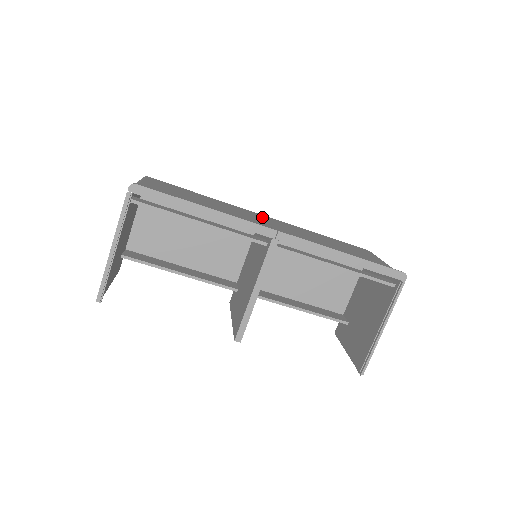
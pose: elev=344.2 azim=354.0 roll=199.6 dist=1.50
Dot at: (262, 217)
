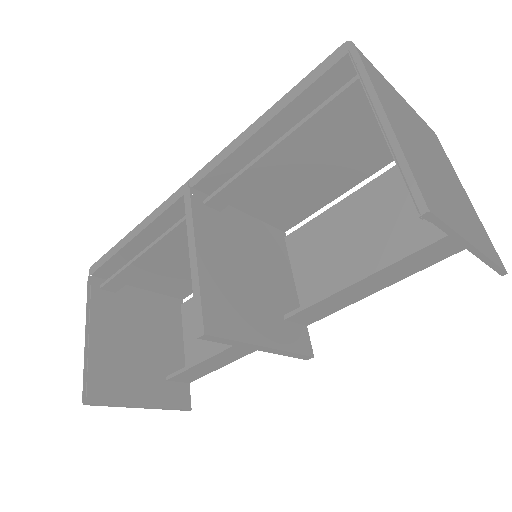
Dot at: occluded
